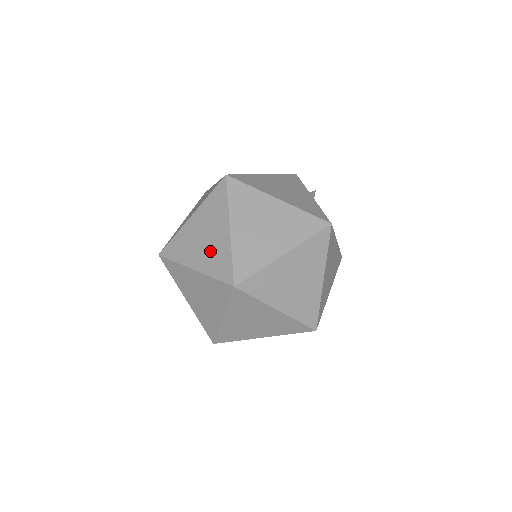
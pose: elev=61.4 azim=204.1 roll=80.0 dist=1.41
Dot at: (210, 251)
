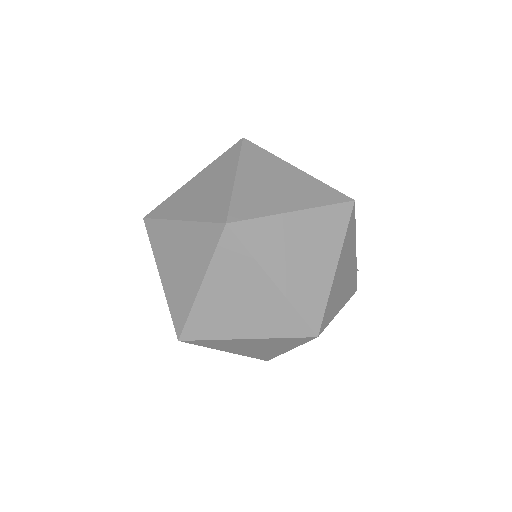
Dot at: (190, 254)
